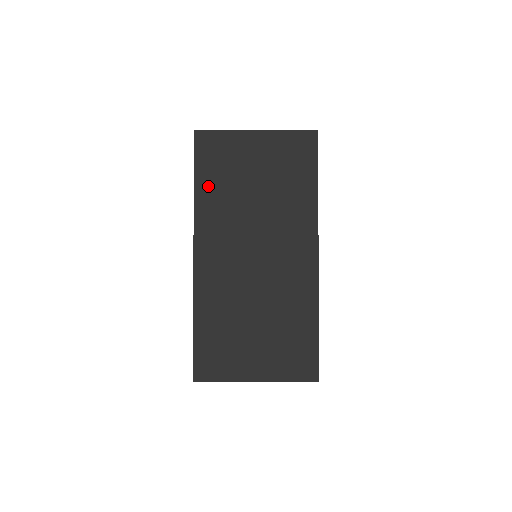
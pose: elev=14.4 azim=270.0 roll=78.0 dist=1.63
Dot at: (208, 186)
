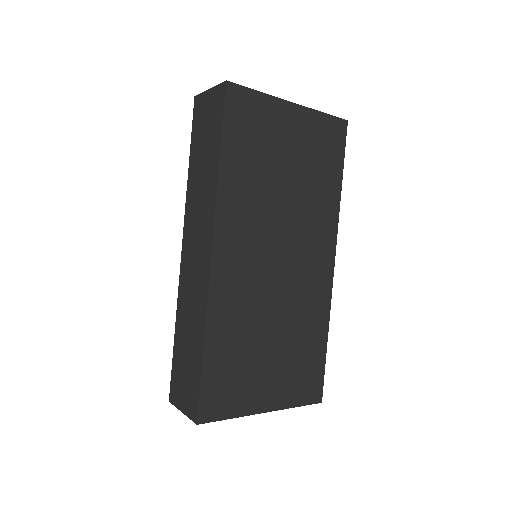
Dot at: (236, 163)
